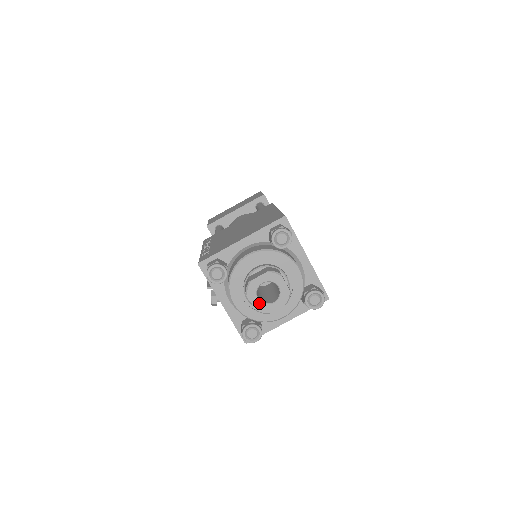
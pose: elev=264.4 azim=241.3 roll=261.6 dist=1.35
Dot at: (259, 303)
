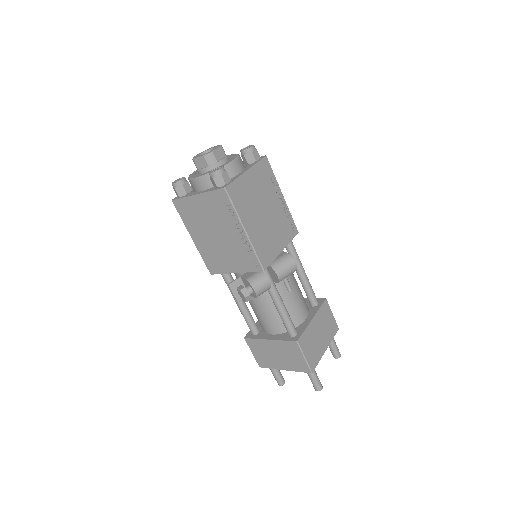
Dot at: (203, 155)
